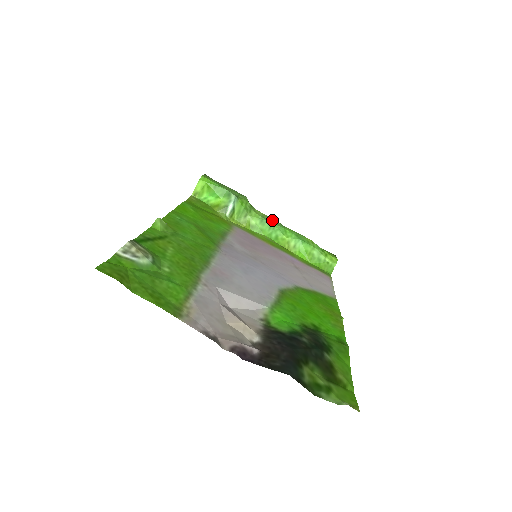
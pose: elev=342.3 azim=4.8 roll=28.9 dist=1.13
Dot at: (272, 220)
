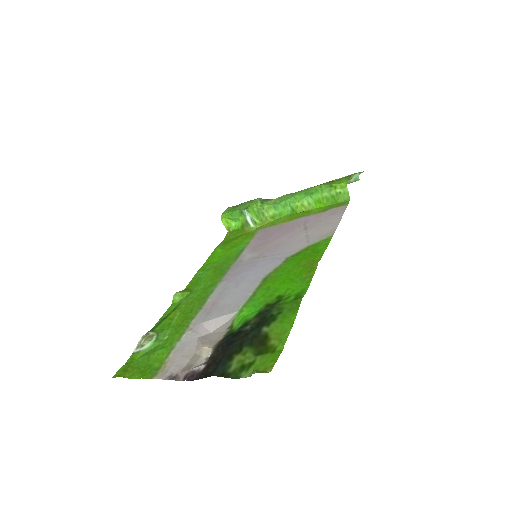
Dot at: (283, 198)
